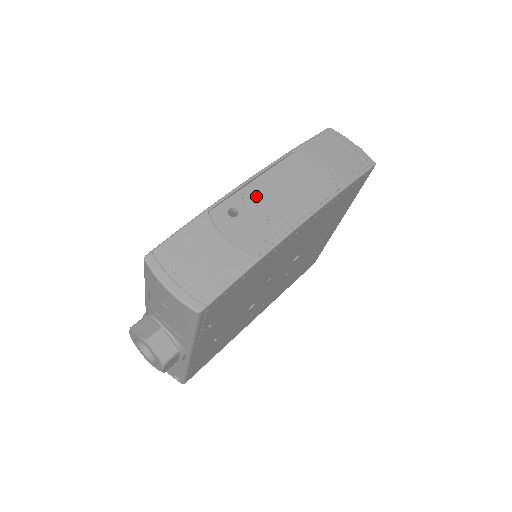
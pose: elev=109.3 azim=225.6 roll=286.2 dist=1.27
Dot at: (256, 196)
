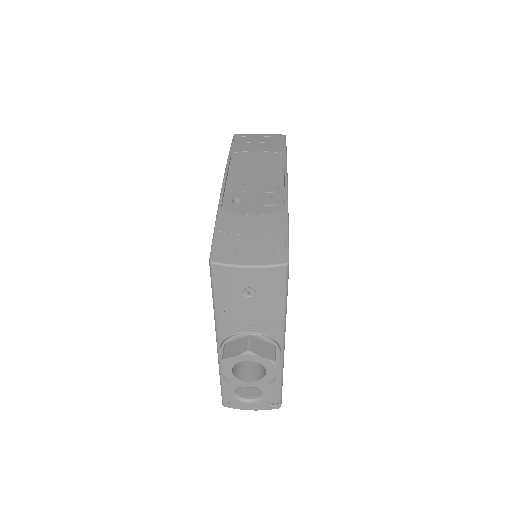
Dot at: (240, 185)
